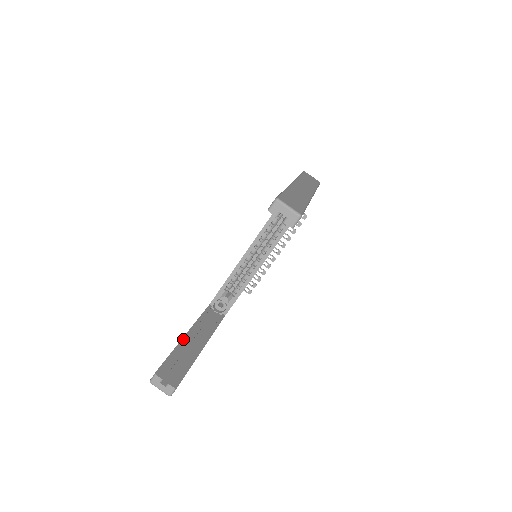
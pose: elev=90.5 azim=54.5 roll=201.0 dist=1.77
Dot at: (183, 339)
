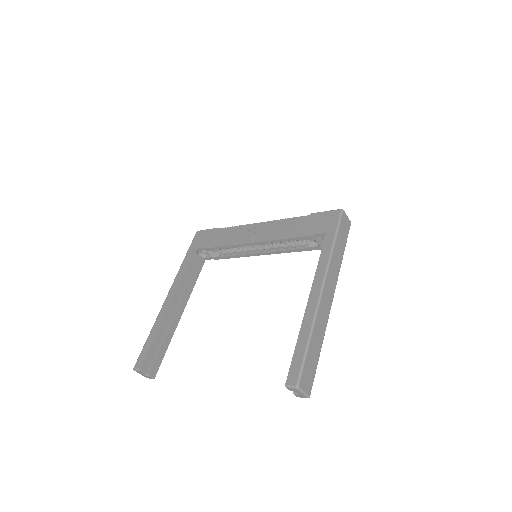
Dot at: (165, 314)
